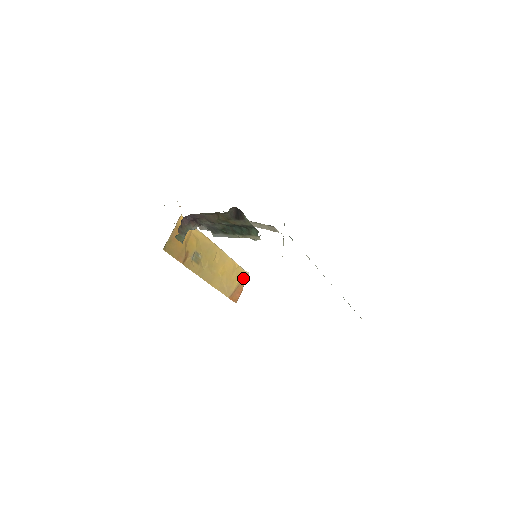
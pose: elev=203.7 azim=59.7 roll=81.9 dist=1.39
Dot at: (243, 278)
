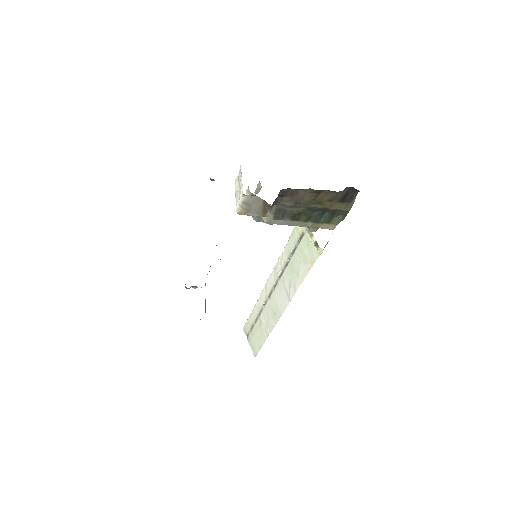
Dot at: occluded
